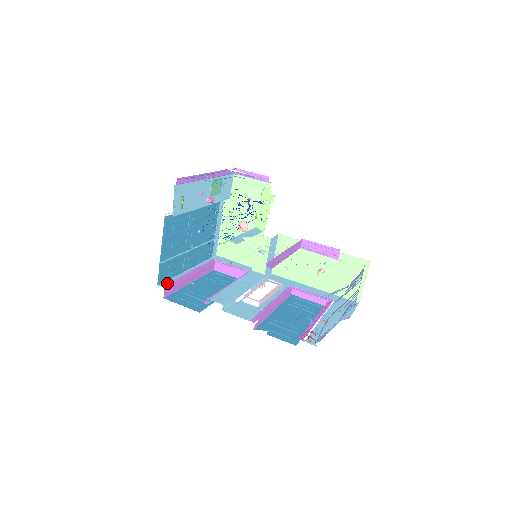
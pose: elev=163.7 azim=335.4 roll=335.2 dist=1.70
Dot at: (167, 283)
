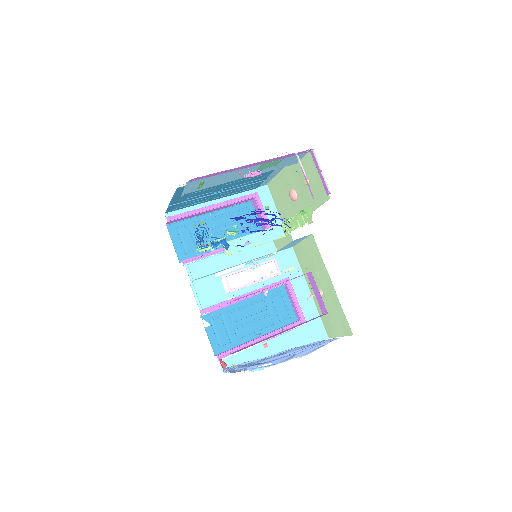
Dot at: (175, 215)
